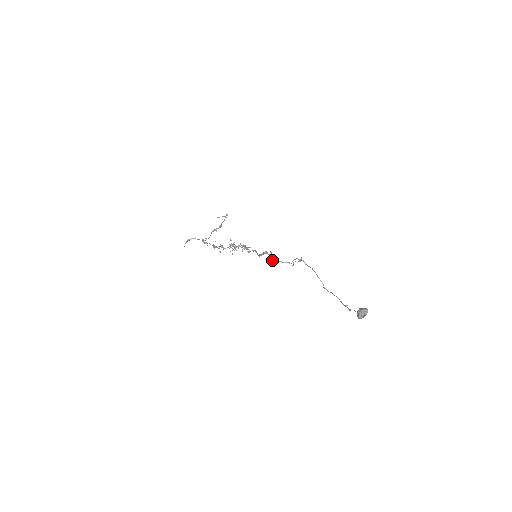
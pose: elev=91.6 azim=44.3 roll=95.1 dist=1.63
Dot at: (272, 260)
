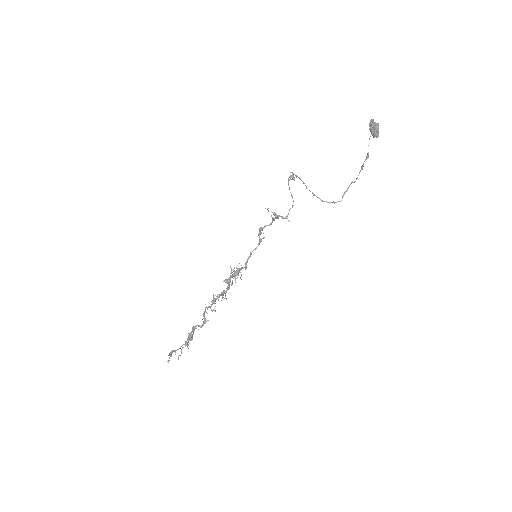
Dot at: (273, 219)
